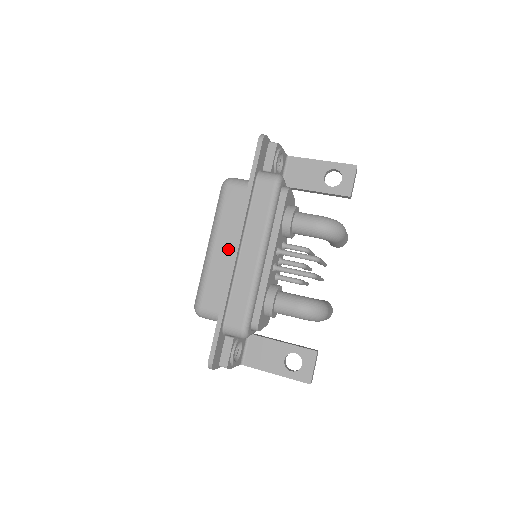
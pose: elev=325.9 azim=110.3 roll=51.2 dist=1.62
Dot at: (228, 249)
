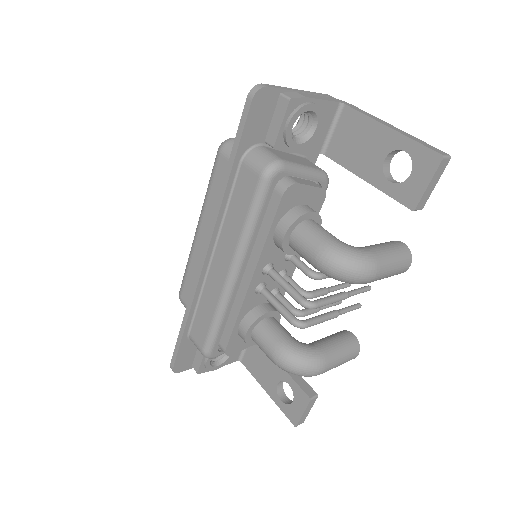
Dot at: occluded
